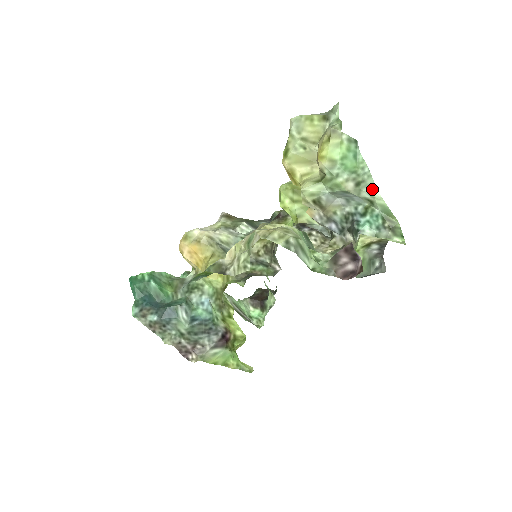
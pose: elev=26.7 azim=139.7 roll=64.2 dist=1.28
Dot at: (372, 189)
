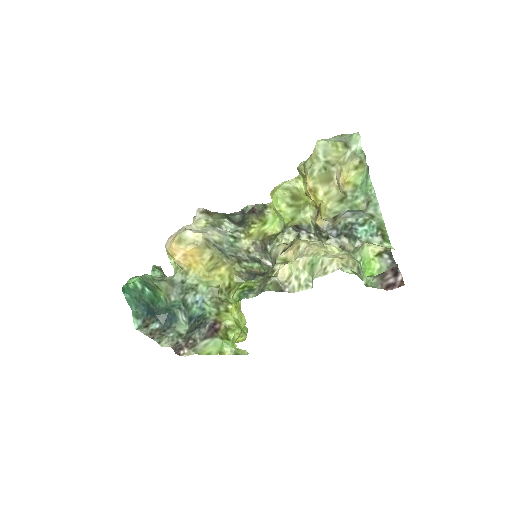
Dot at: (377, 208)
